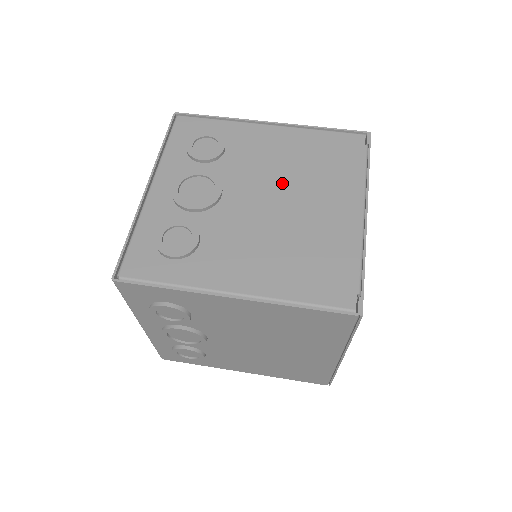
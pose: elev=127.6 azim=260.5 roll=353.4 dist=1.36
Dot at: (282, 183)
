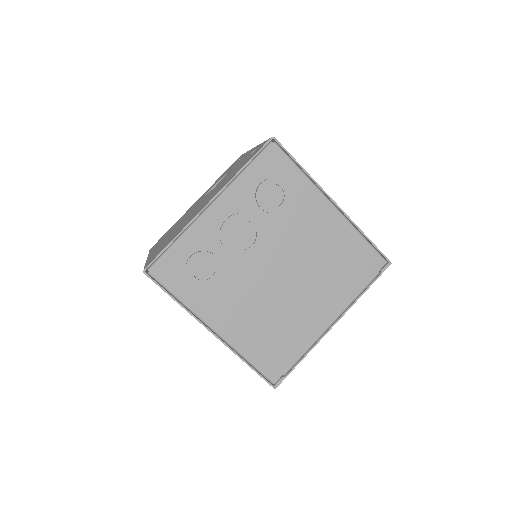
Dot at: (301, 267)
